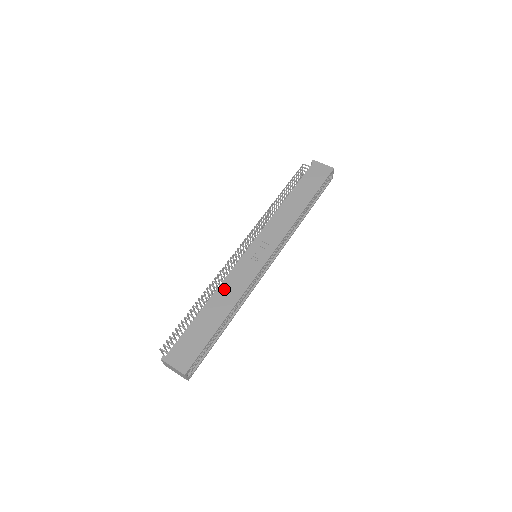
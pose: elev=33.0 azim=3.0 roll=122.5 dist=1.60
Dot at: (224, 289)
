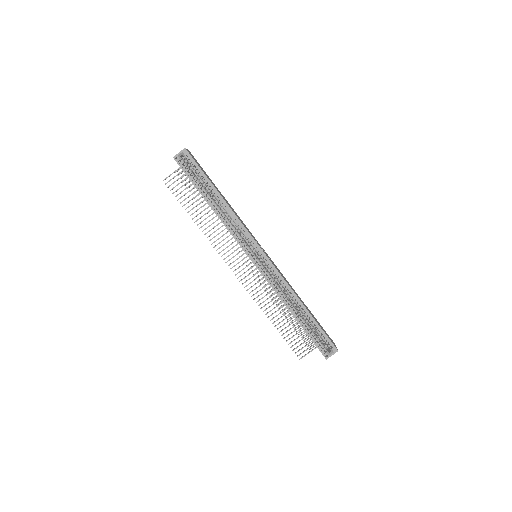
Dot at: occluded
